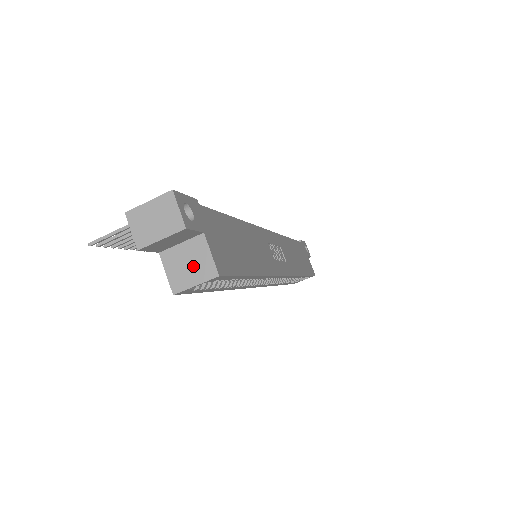
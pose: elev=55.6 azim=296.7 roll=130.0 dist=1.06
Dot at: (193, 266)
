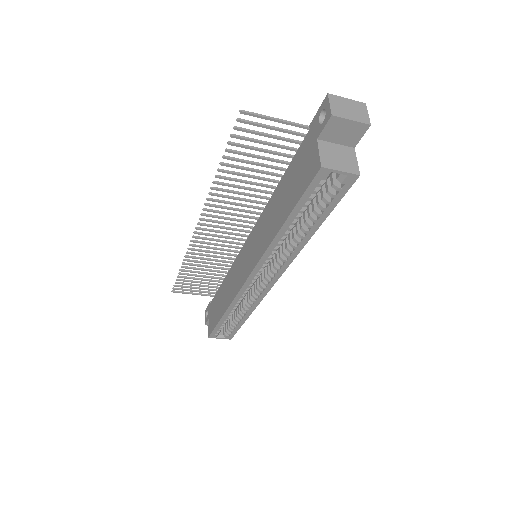
Dot at: (342, 160)
